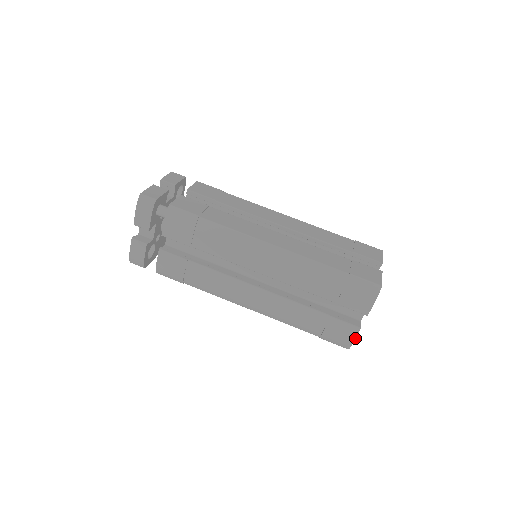
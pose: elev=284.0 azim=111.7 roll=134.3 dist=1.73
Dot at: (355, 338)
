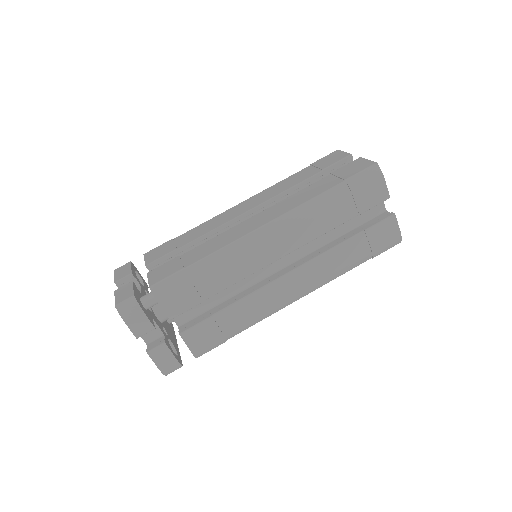
Dot at: (398, 226)
